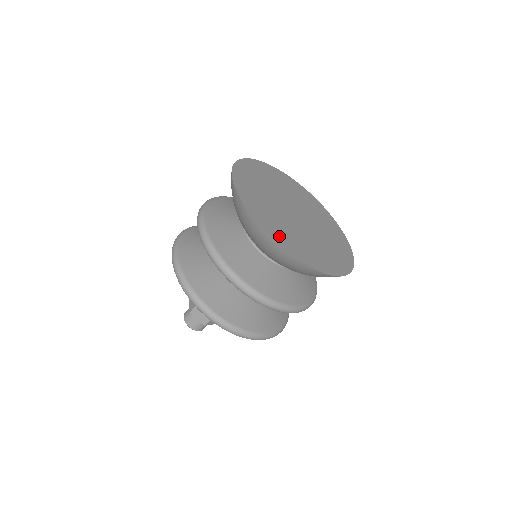
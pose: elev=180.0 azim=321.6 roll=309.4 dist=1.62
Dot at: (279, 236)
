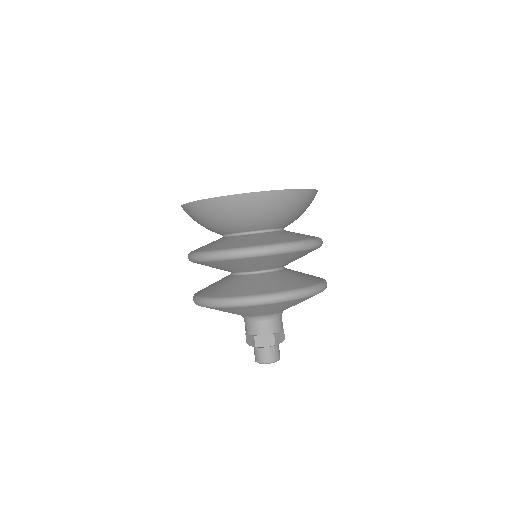
Dot at: occluded
